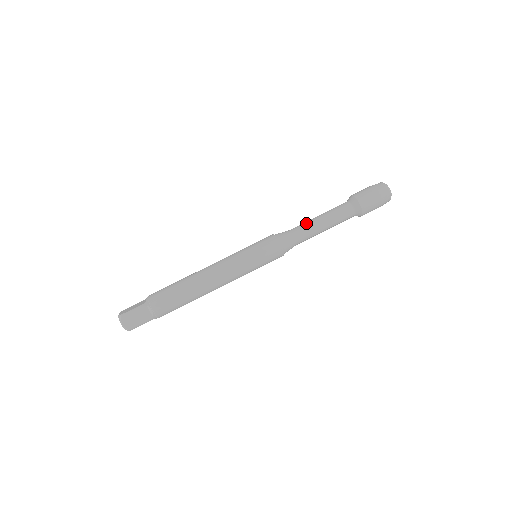
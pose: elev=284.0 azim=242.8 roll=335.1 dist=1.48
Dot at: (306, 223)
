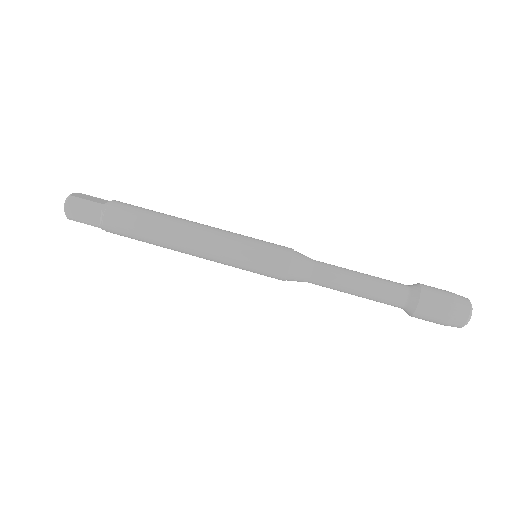
Dot at: (340, 269)
